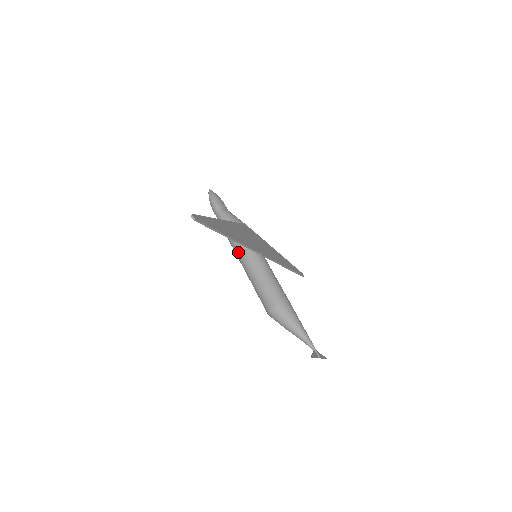
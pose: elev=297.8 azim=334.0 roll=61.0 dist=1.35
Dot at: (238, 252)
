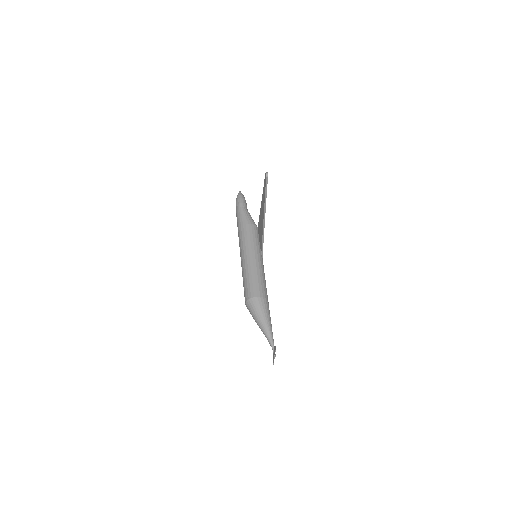
Dot at: (245, 243)
